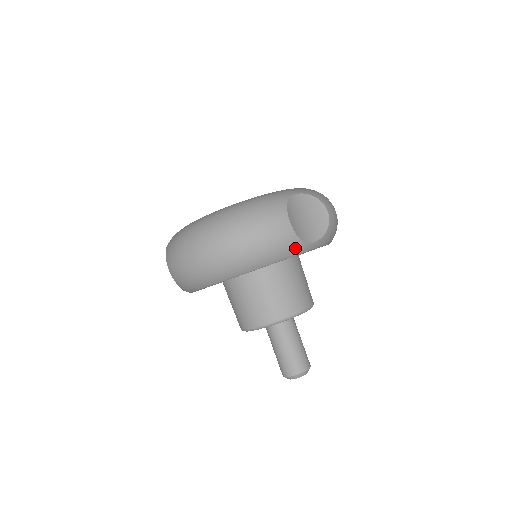
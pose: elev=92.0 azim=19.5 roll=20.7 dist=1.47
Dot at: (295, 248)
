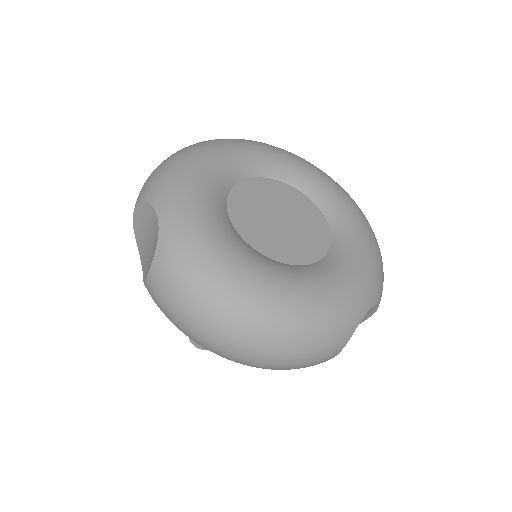
Dot at: occluded
